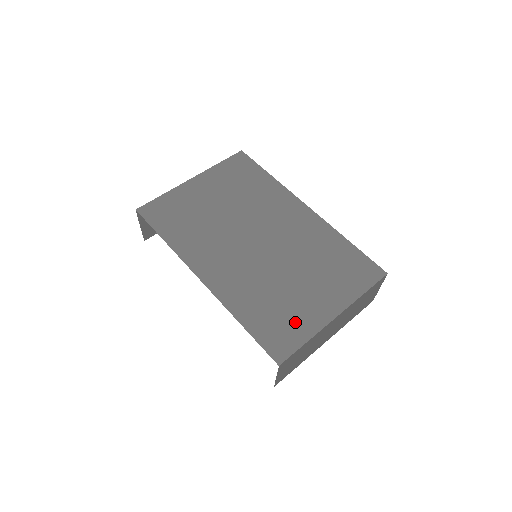
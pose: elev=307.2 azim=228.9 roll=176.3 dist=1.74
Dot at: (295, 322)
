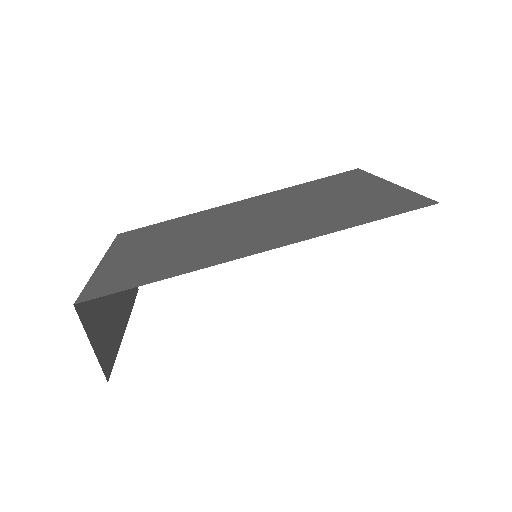
Dot at: (381, 198)
